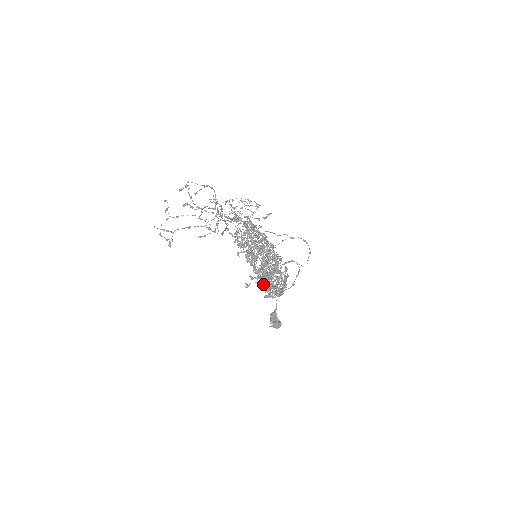
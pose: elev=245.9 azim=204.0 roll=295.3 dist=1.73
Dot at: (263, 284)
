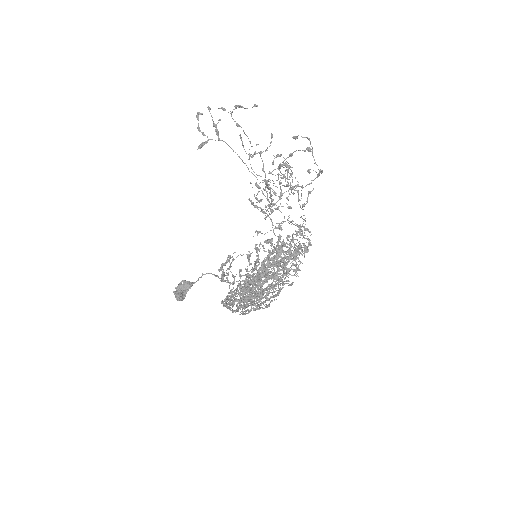
Dot at: (240, 299)
